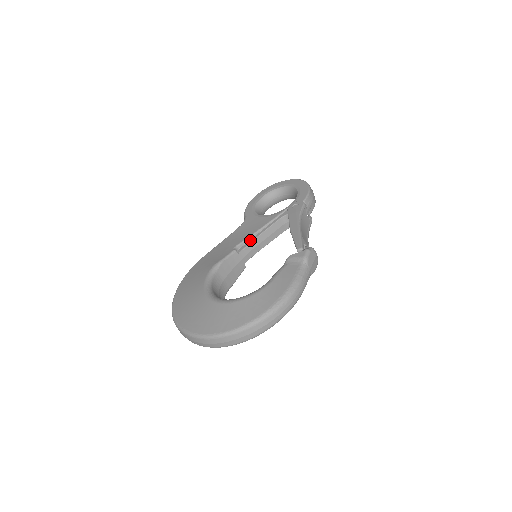
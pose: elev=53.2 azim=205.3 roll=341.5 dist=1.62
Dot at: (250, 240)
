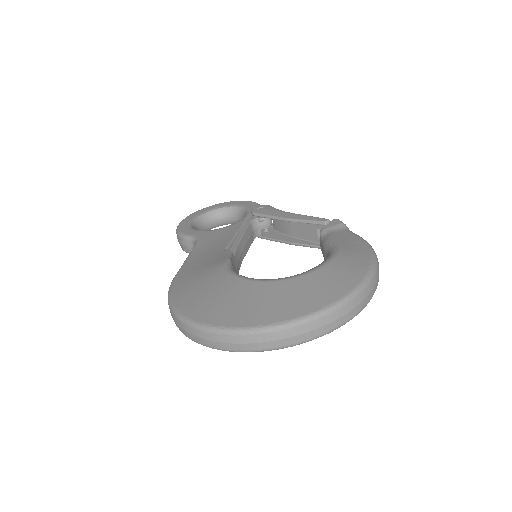
Dot at: (234, 244)
